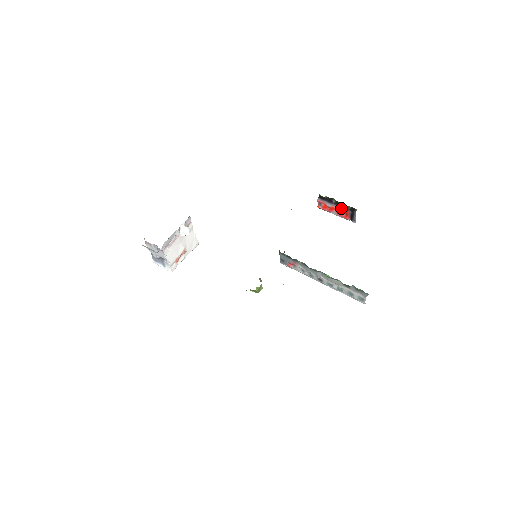
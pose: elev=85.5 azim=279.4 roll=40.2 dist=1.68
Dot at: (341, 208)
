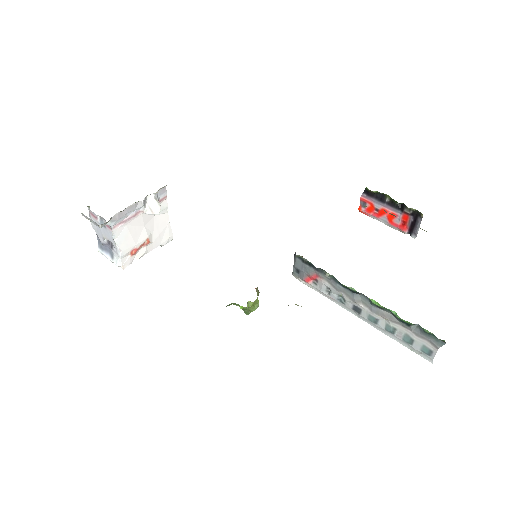
Dot at: (397, 211)
